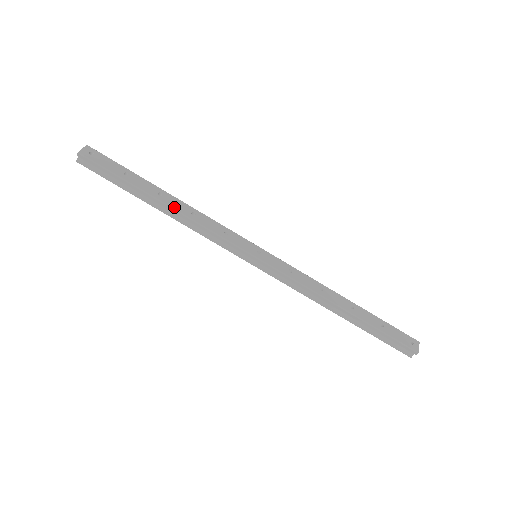
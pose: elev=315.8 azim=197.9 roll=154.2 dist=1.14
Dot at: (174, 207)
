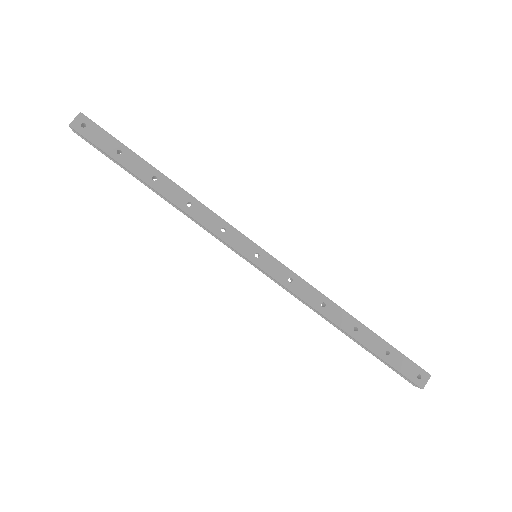
Dot at: (168, 196)
